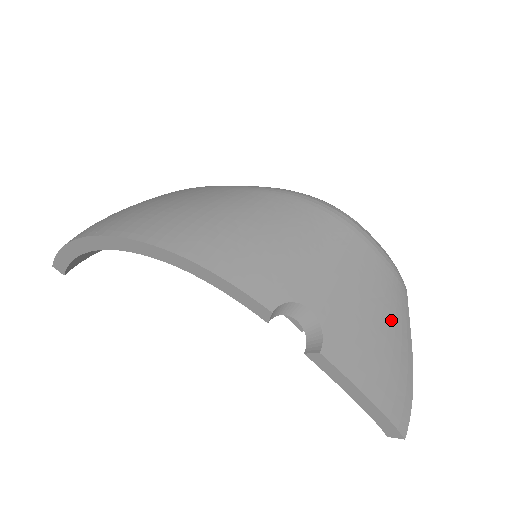
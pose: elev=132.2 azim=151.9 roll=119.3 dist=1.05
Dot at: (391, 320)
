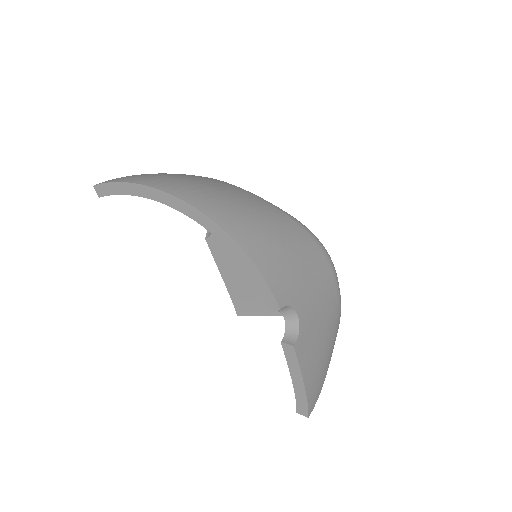
Dot at: (329, 340)
